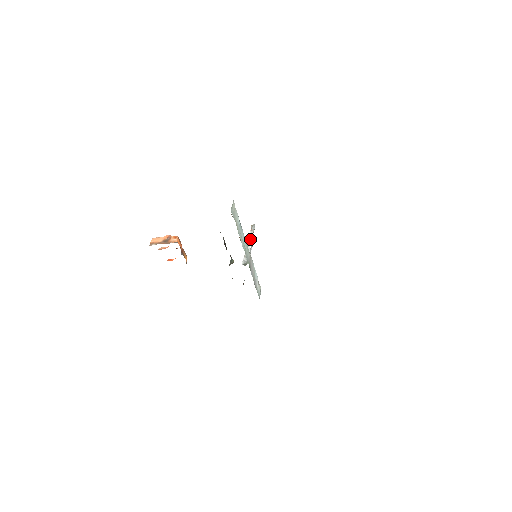
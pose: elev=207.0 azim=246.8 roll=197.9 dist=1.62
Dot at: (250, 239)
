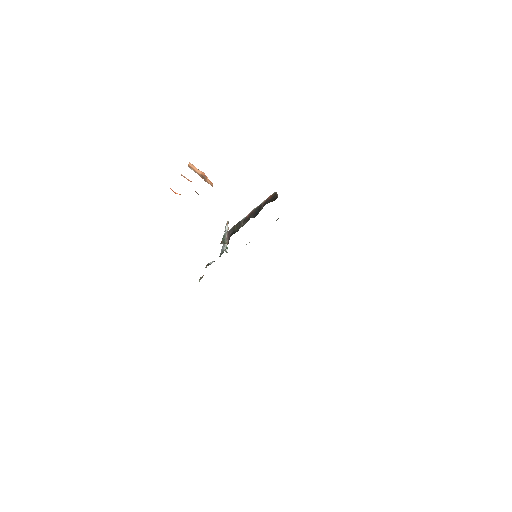
Dot at: occluded
